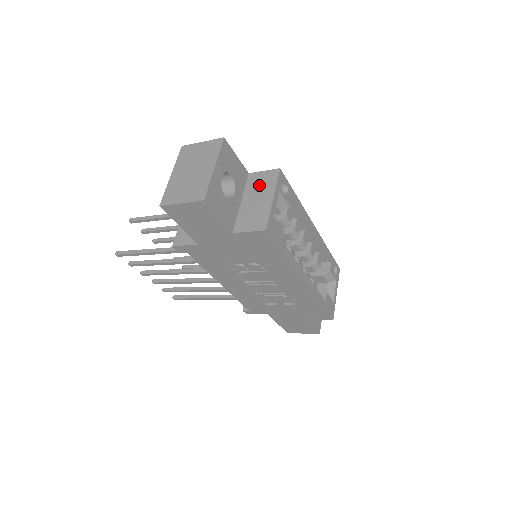
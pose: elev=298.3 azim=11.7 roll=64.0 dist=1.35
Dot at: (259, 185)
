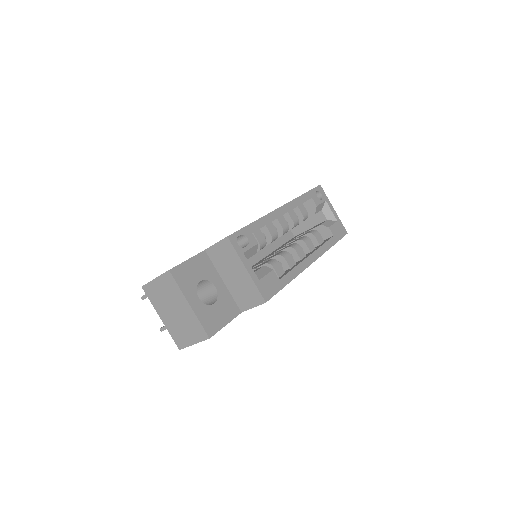
Dot at: (224, 260)
